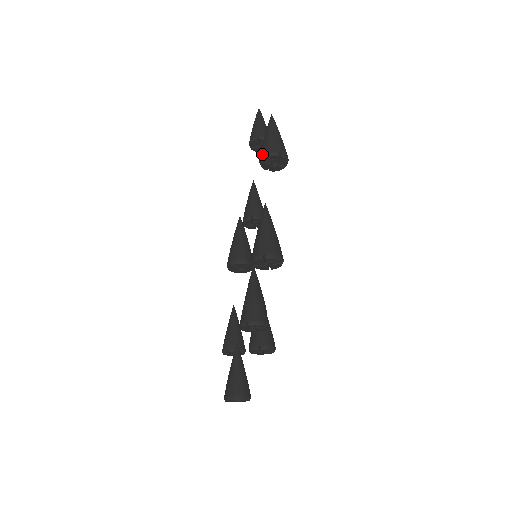
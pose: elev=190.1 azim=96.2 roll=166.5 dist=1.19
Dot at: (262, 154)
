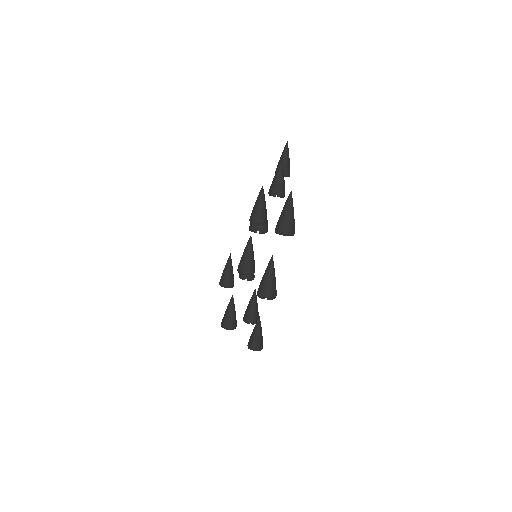
Dot at: (278, 231)
